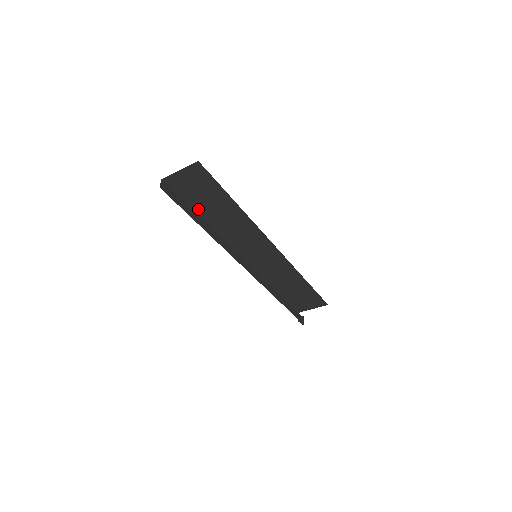
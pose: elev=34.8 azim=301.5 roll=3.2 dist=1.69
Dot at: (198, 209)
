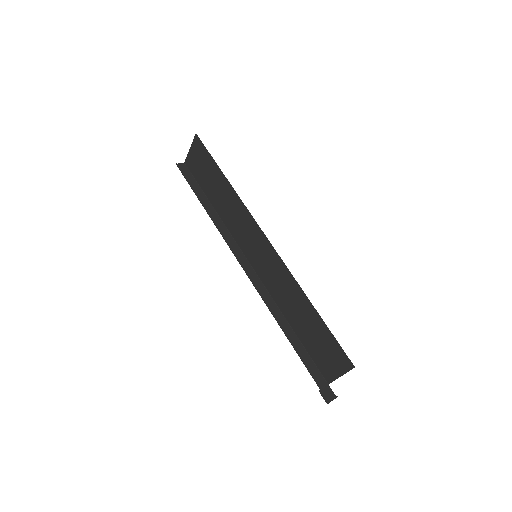
Dot at: (208, 193)
